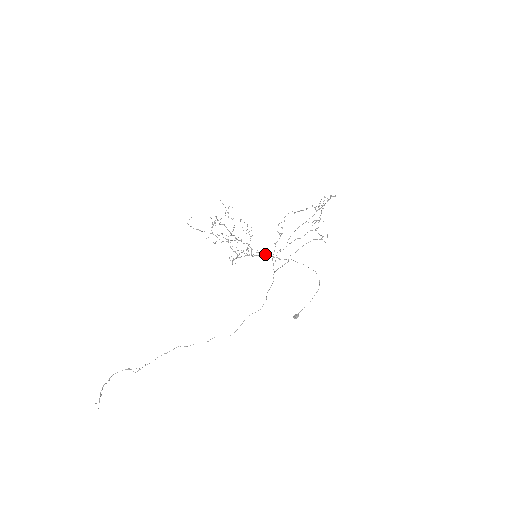
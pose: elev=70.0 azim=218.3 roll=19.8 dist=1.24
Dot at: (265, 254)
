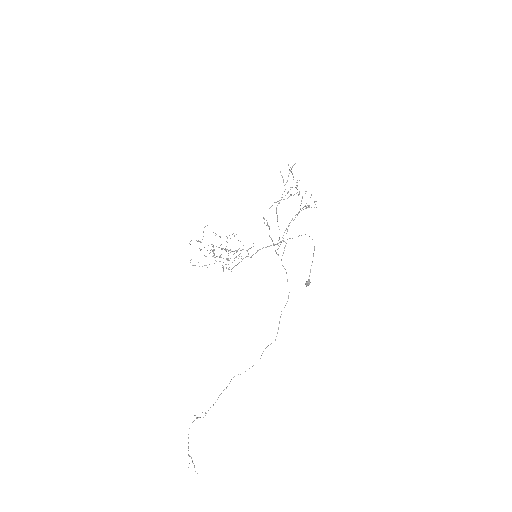
Dot at: (260, 249)
